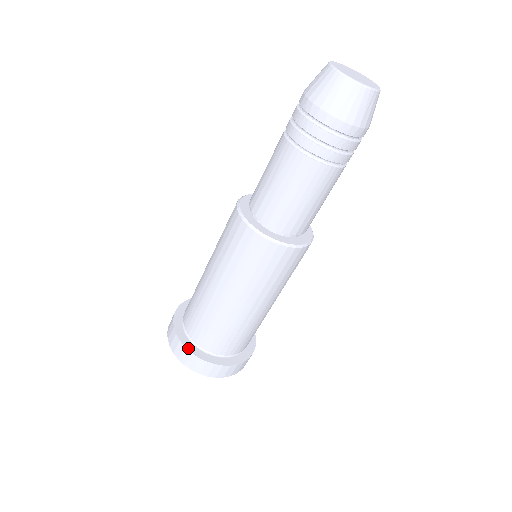
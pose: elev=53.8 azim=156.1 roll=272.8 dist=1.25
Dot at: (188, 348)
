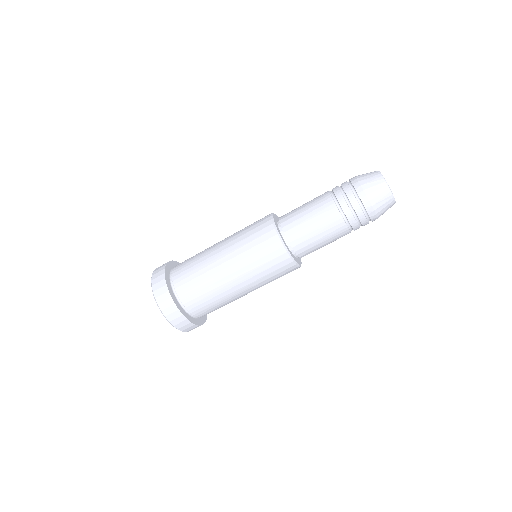
Dot at: (166, 275)
